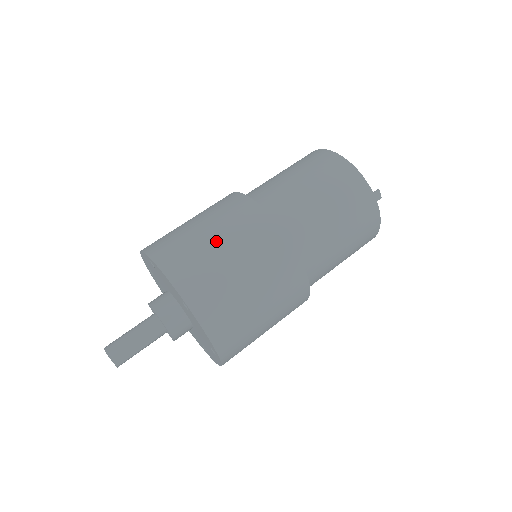
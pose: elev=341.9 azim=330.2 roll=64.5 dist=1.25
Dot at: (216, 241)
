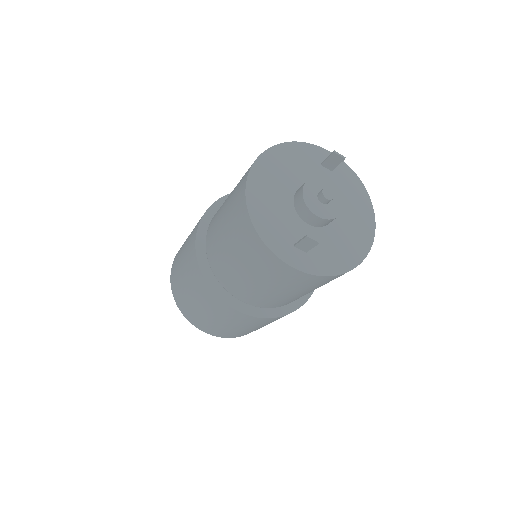
Dot at: (182, 274)
